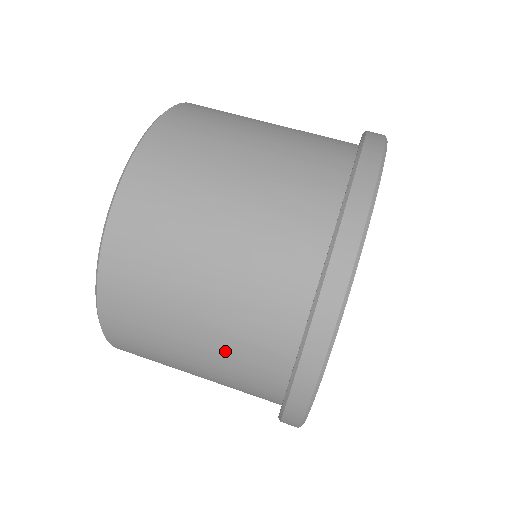
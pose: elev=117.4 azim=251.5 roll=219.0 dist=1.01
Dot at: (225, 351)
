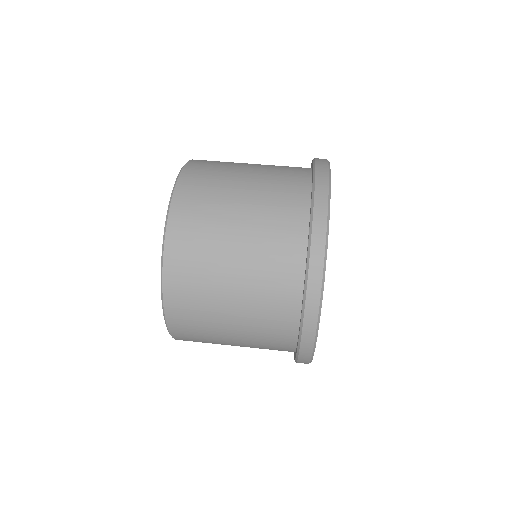
Dot at: (257, 281)
